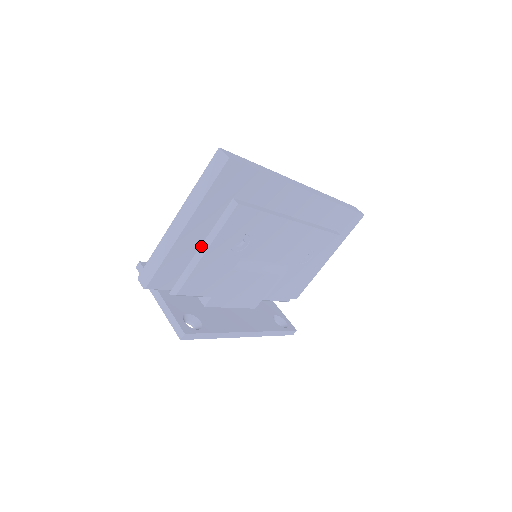
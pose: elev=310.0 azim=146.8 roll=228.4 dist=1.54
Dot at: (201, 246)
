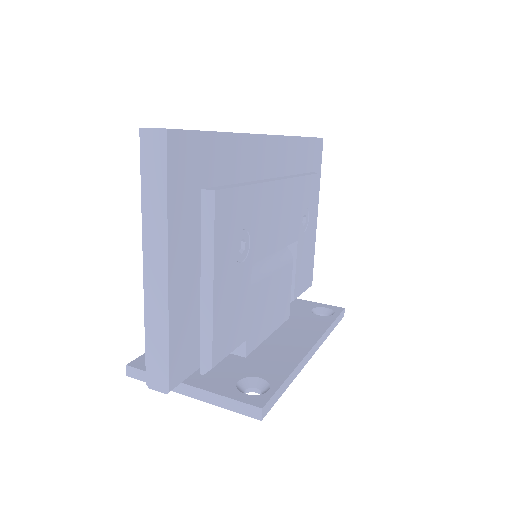
Dot at: (201, 283)
